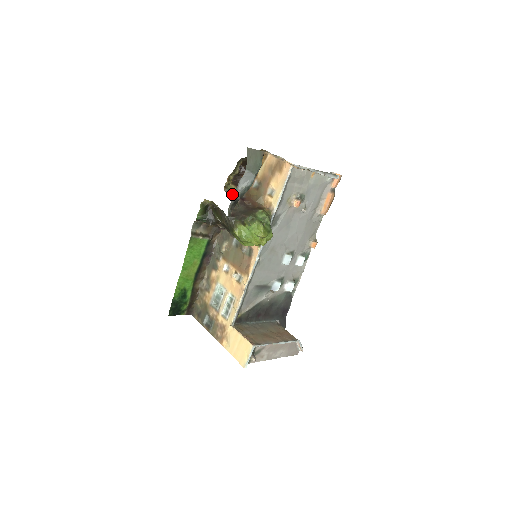
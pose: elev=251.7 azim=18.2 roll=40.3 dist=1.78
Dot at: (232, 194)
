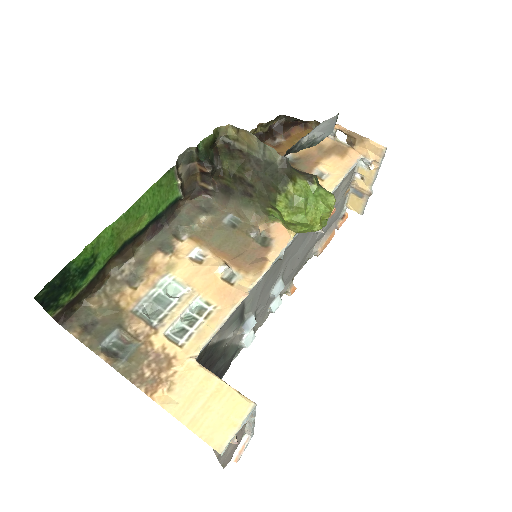
Dot at: occluded
